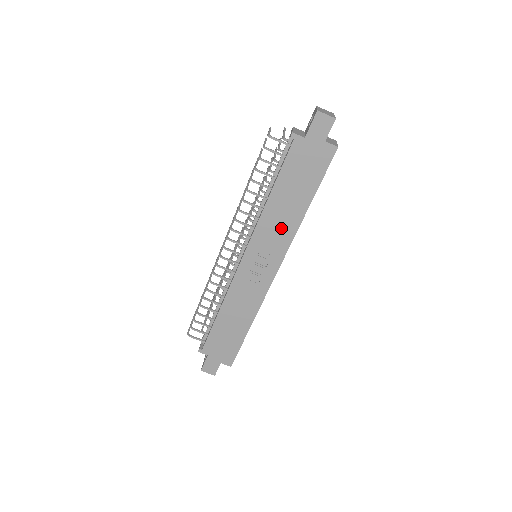
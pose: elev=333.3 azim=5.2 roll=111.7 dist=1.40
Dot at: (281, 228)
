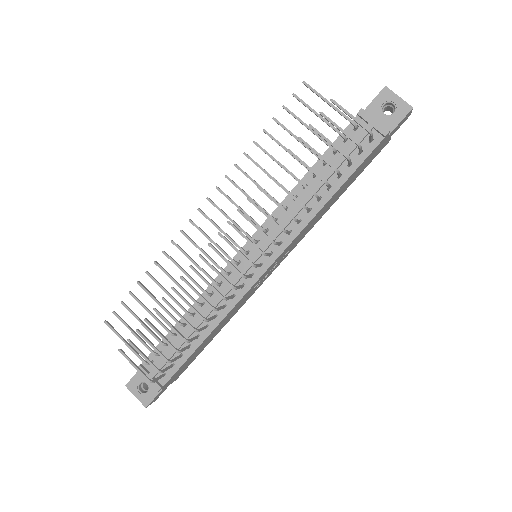
Dot at: (311, 226)
